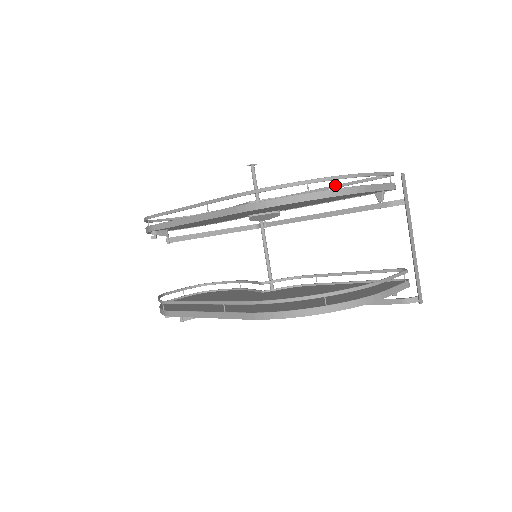
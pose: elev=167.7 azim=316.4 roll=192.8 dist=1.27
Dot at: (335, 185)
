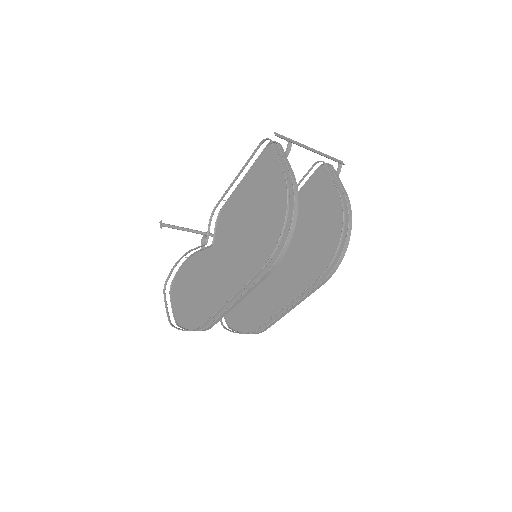
Dot at: (237, 177)
